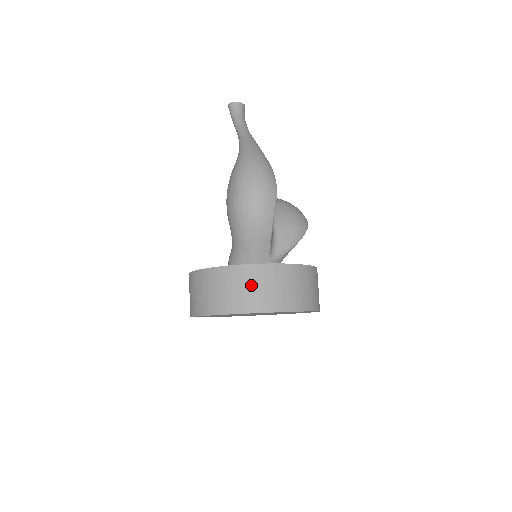
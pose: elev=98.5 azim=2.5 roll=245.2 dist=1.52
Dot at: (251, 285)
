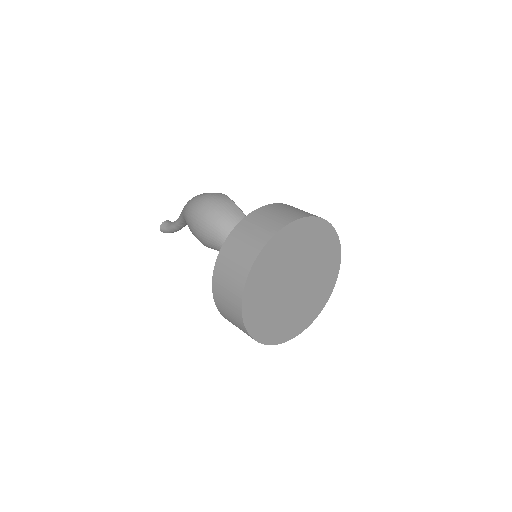
Dot at: (255, 226)
